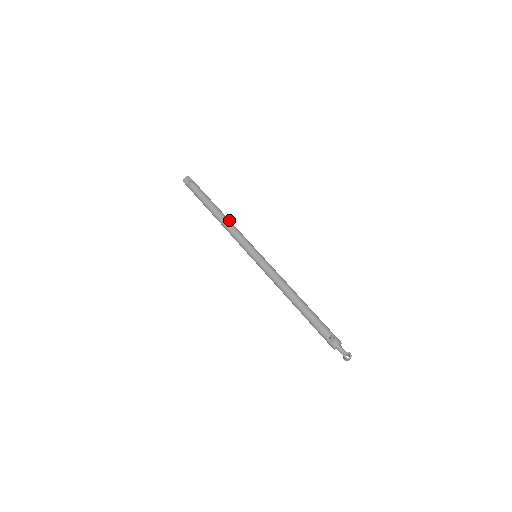
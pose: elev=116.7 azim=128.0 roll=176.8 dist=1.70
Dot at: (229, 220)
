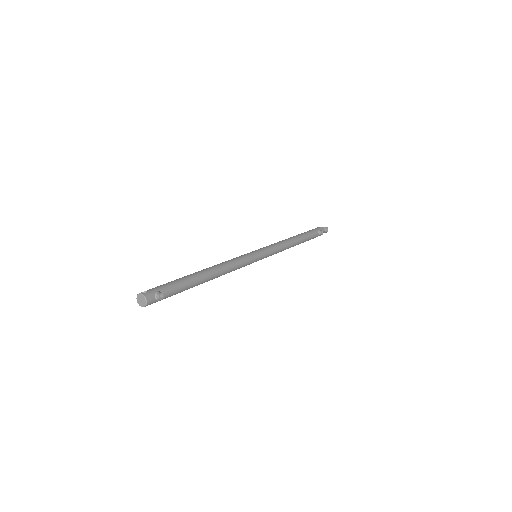
Dot at: (221, 266)
